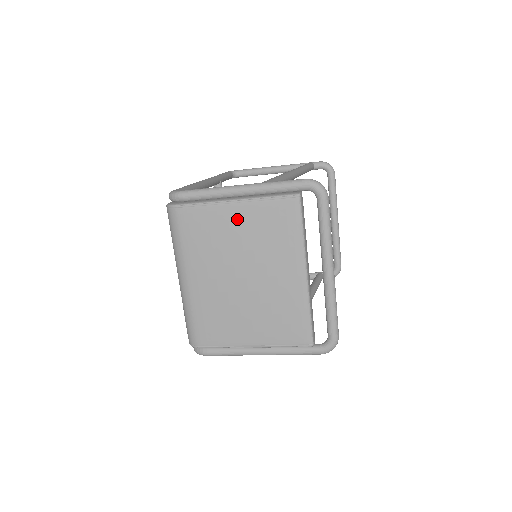
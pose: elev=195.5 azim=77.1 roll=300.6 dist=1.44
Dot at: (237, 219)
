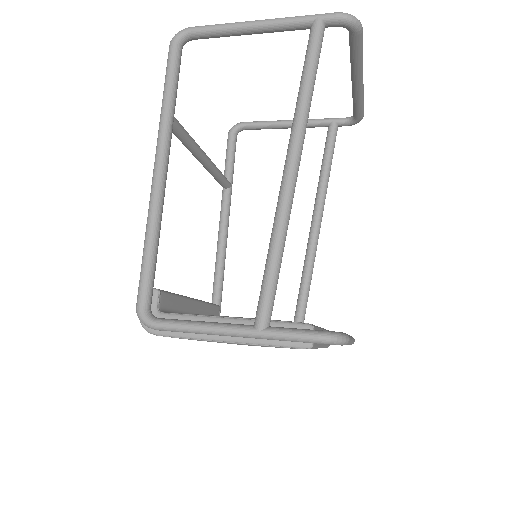
Dot at: occluded
